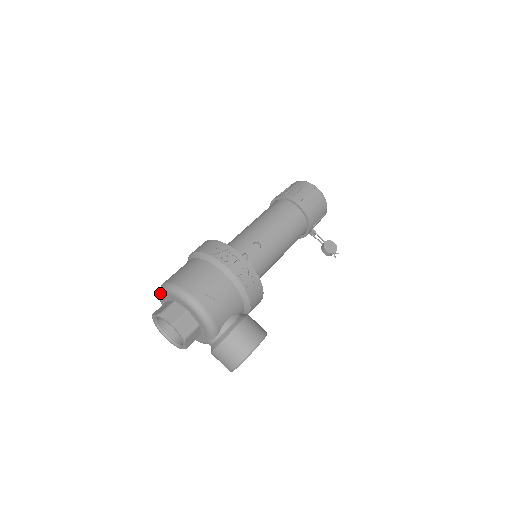
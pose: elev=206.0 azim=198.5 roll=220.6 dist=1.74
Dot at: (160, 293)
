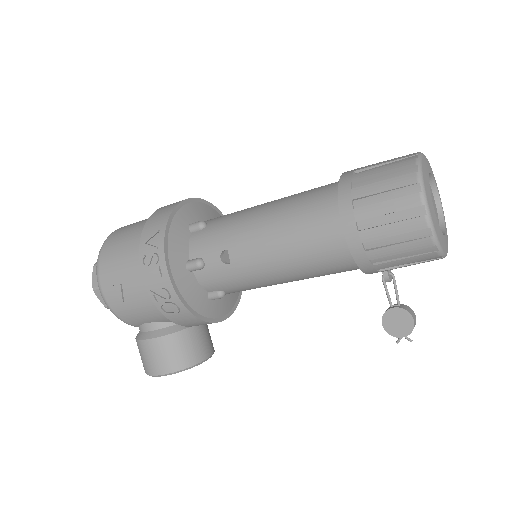
Dot at: occluded
